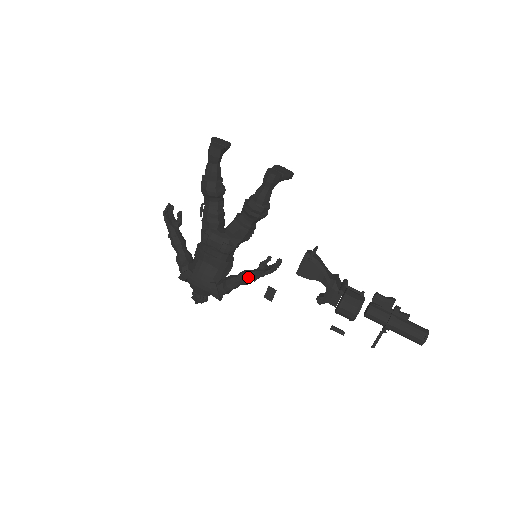
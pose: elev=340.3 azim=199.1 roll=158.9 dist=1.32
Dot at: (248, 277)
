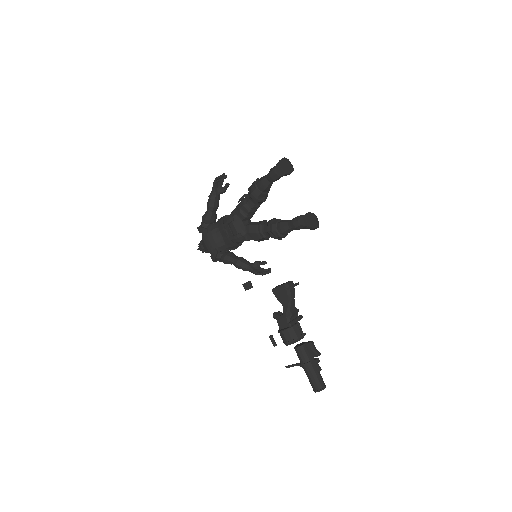
Dot at: (241, 265)
